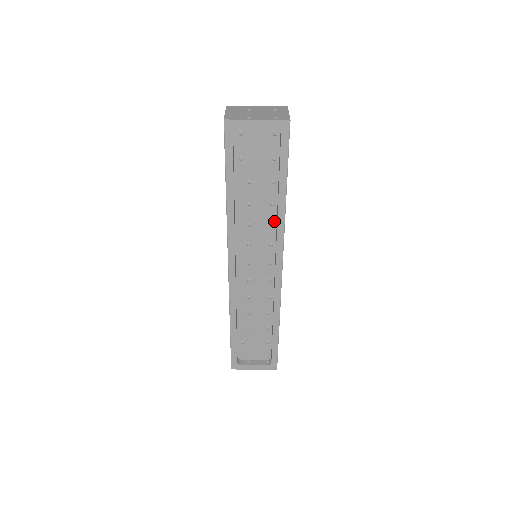
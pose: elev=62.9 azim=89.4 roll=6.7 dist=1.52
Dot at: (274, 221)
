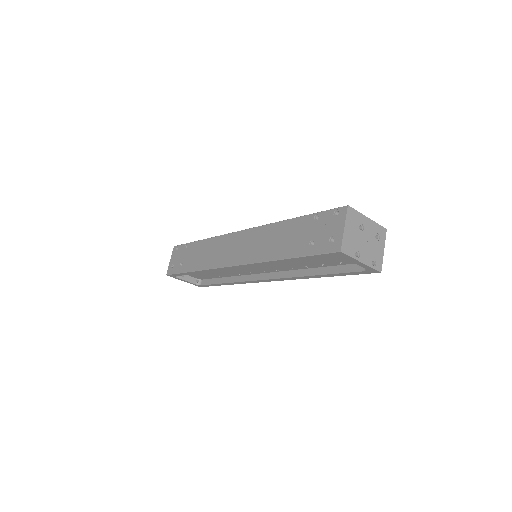
Dot at: (296, 269)
